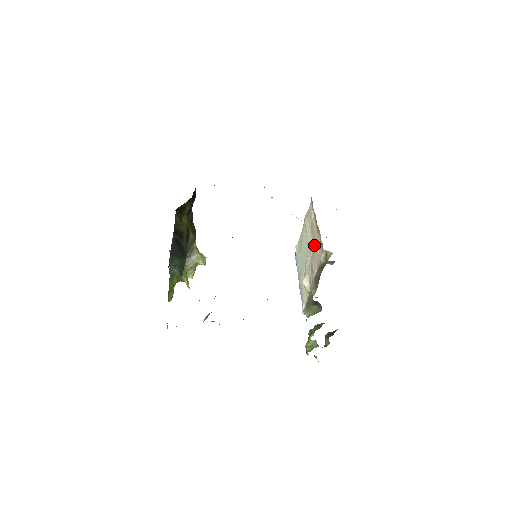
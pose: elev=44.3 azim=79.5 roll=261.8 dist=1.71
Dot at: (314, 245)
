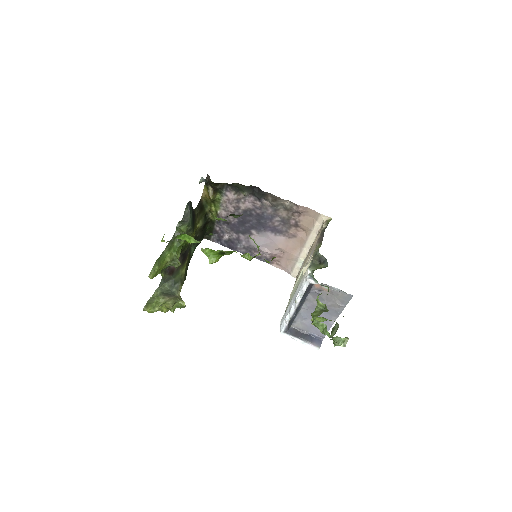
Dot at: (310, 252)
